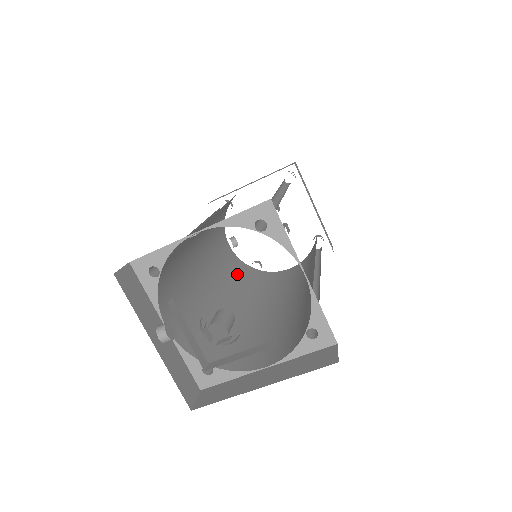
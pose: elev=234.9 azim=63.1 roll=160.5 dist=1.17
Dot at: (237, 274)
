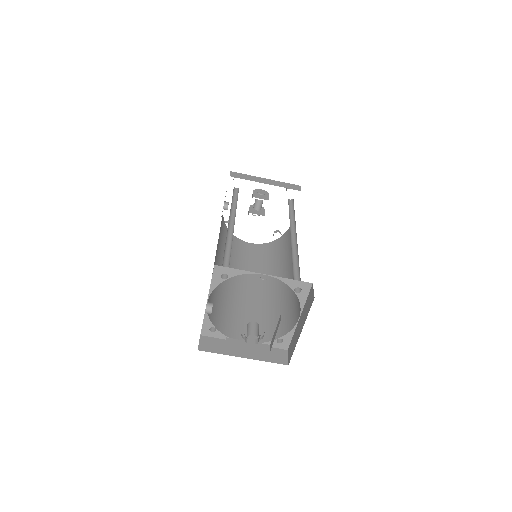
Dot at: (223, 237)
